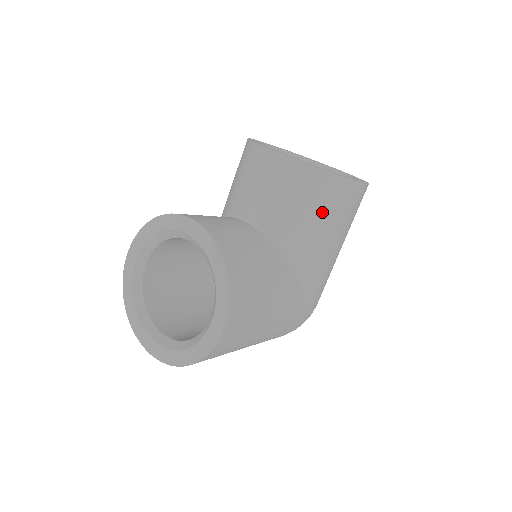
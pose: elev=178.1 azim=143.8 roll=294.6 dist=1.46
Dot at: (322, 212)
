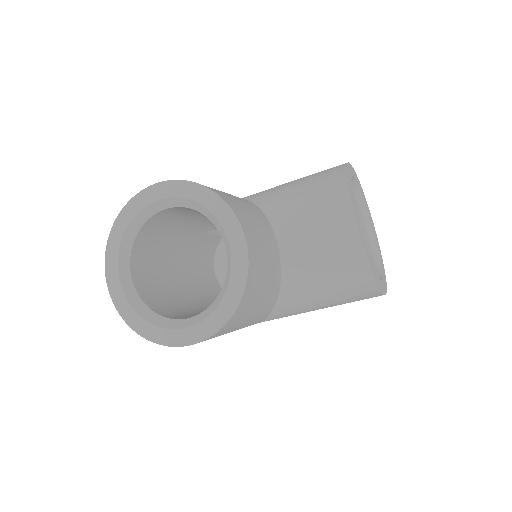
Dot at: (338, 294)
